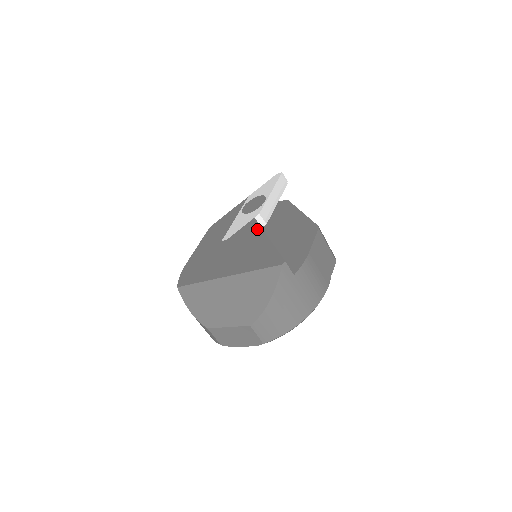
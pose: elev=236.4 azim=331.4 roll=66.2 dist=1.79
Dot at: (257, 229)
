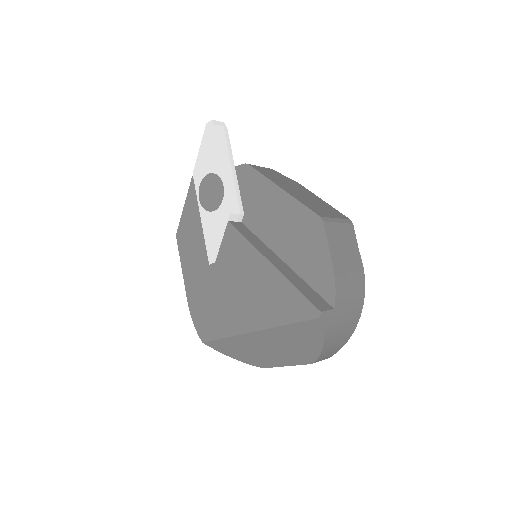
Dot at: (246, 246)
